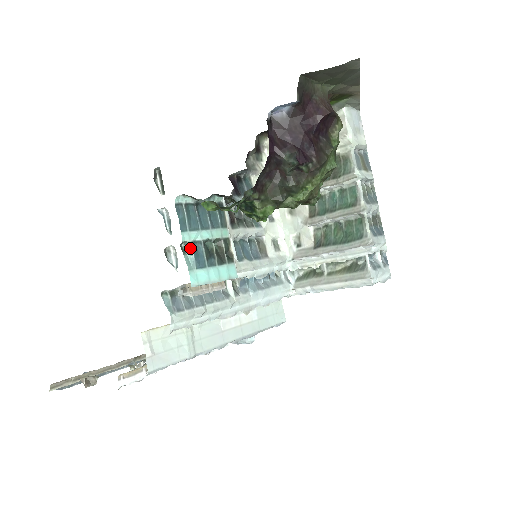
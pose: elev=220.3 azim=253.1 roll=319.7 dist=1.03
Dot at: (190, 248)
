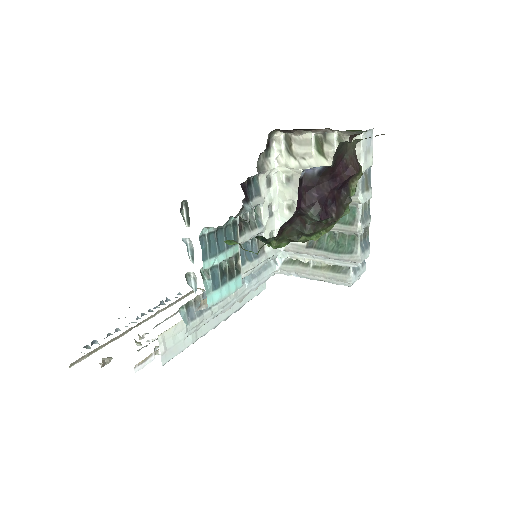
Dot at: (208, 273)
